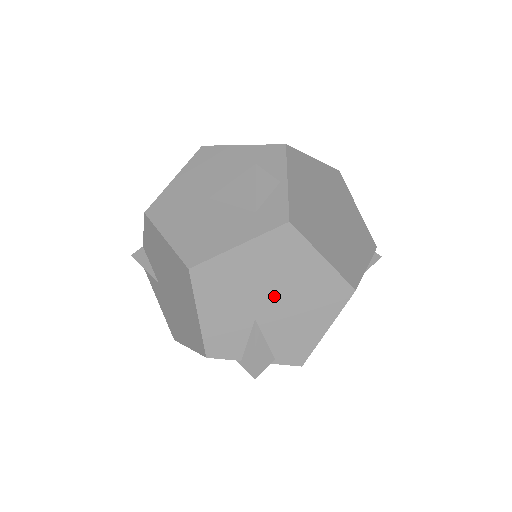
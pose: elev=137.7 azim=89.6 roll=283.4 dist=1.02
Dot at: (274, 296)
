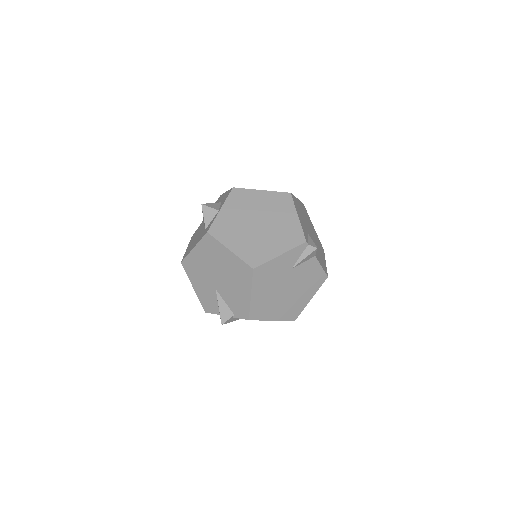
Dot at: (218, 275)
